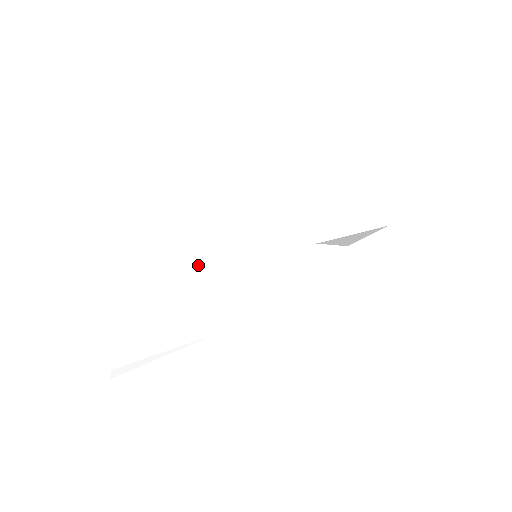
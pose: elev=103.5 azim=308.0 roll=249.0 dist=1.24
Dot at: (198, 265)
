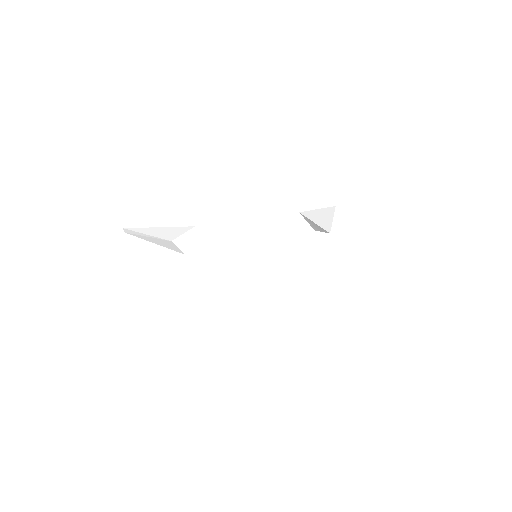
Dot at: (214, 234)
